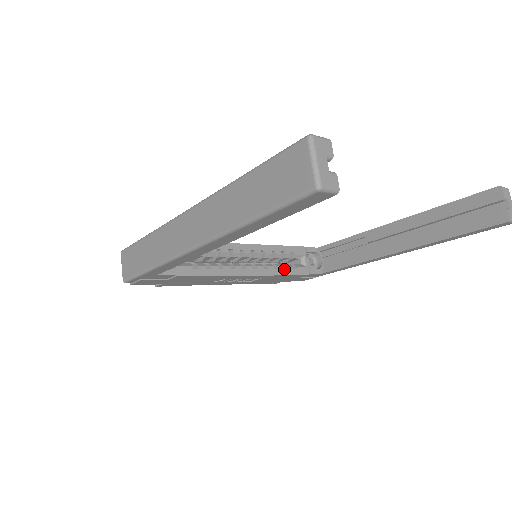
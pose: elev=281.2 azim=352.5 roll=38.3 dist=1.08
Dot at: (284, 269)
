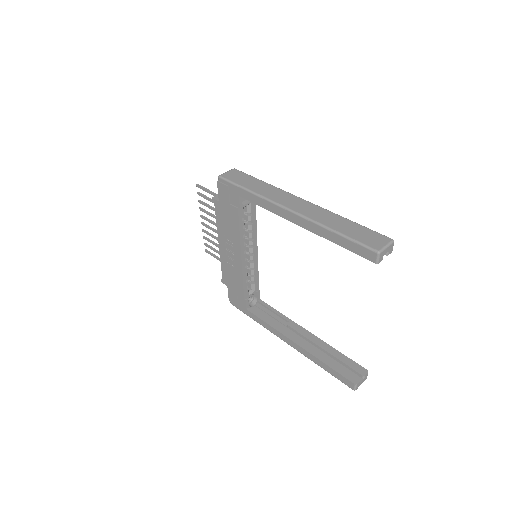
Dot at: (246, 280)
